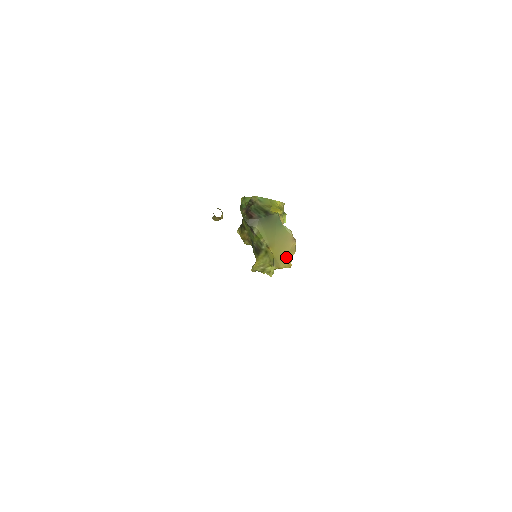
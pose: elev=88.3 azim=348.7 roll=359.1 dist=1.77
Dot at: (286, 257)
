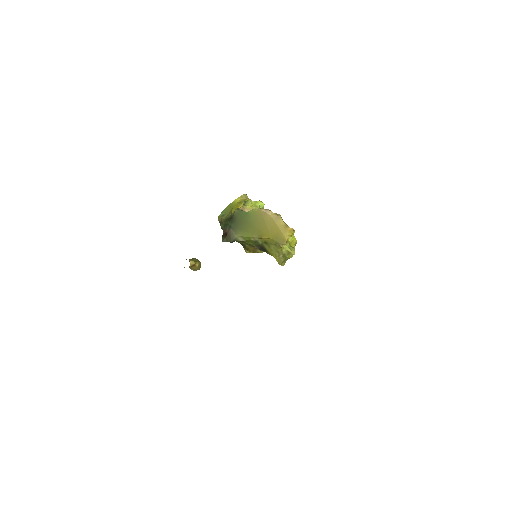
Dot at: (279, 229)
